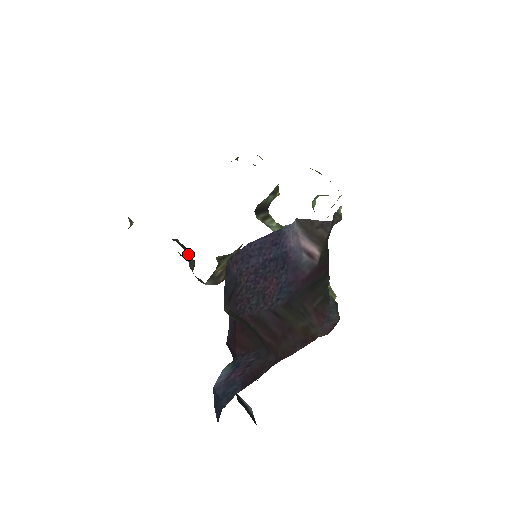
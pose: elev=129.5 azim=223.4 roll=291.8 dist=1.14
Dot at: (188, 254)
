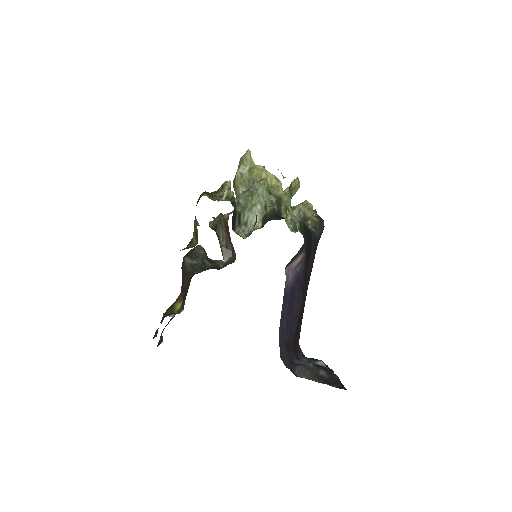
Dot at: (202, 263)
